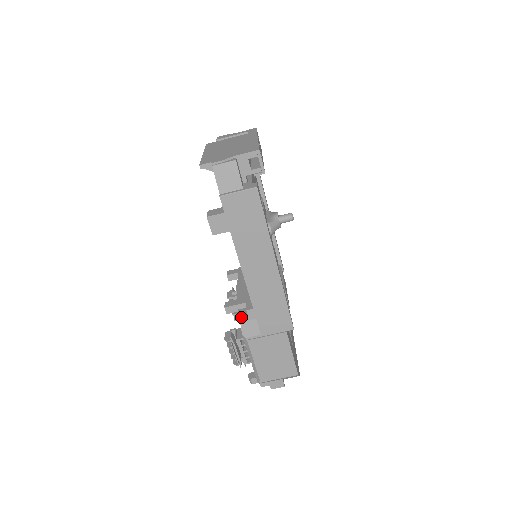
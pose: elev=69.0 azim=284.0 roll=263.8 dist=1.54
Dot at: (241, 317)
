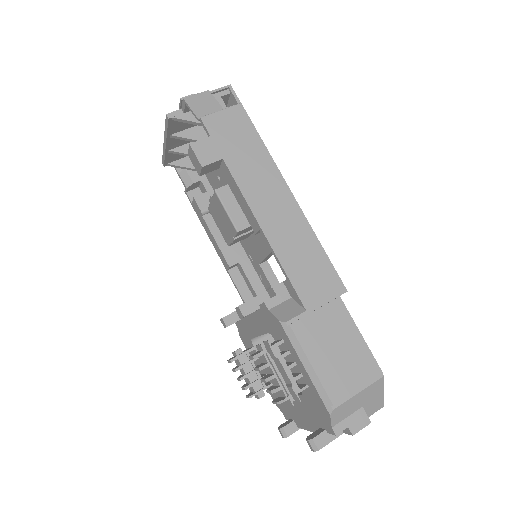
Dot at: (268, 301)
